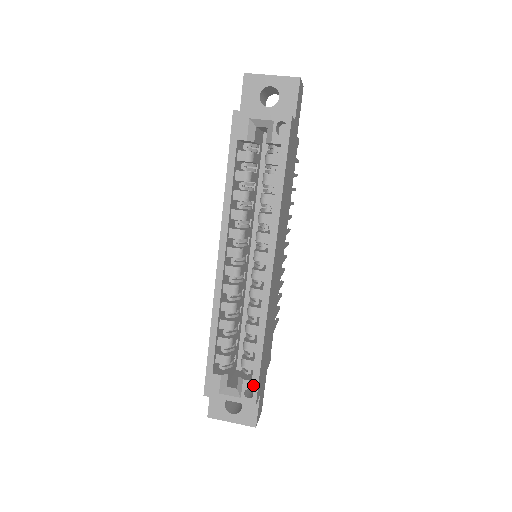
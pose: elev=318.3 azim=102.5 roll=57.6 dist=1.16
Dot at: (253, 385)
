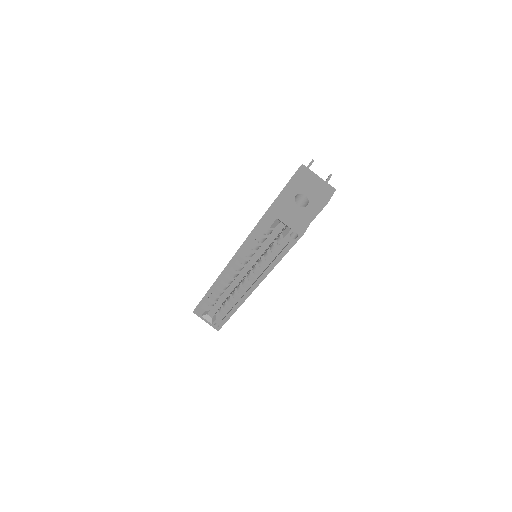
Dot at: (221, 324)
